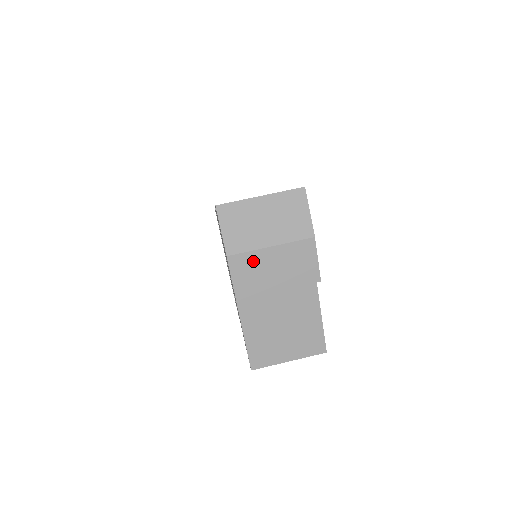
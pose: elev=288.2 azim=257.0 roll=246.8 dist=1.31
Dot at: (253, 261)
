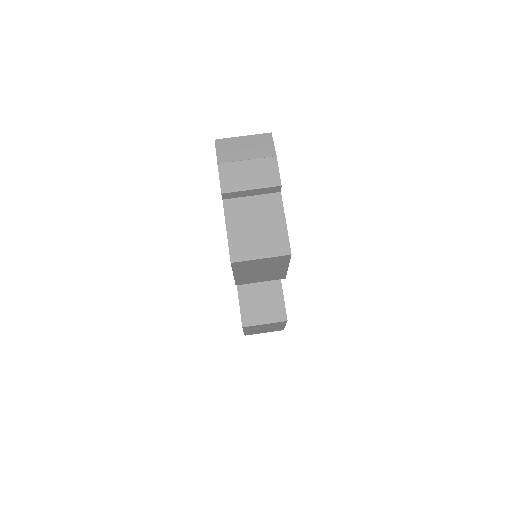
Dot at: (235, 168)
